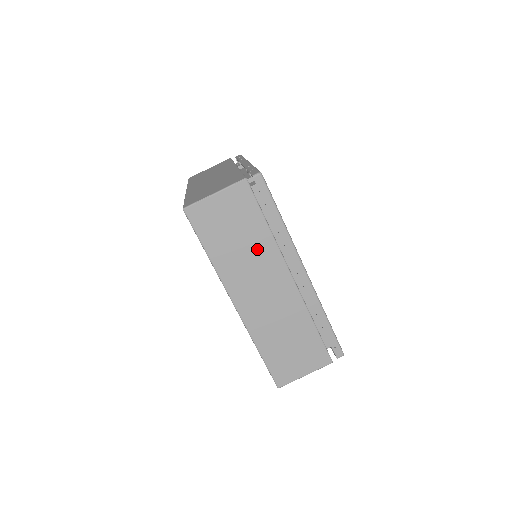
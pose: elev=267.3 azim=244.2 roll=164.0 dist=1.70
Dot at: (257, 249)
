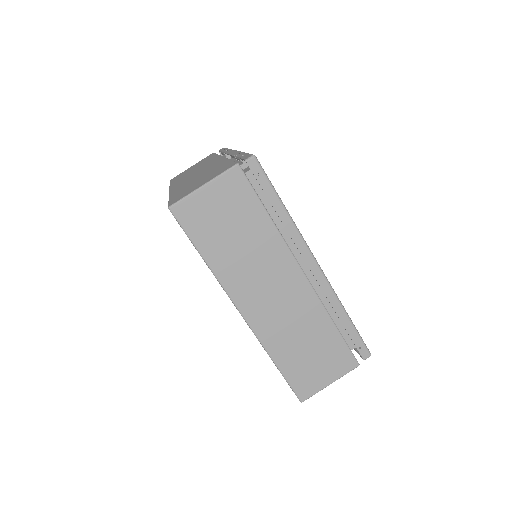
Dot at: (260, 245)
